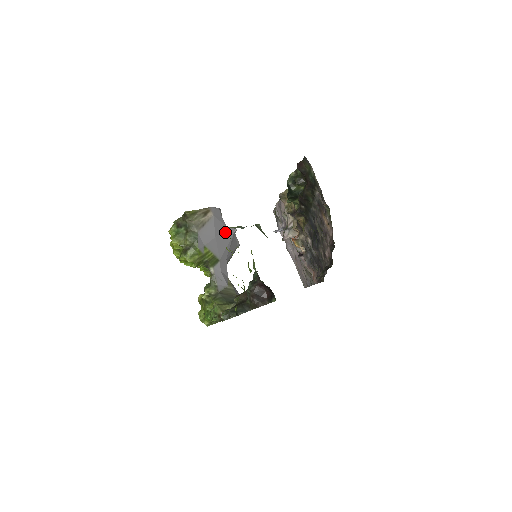
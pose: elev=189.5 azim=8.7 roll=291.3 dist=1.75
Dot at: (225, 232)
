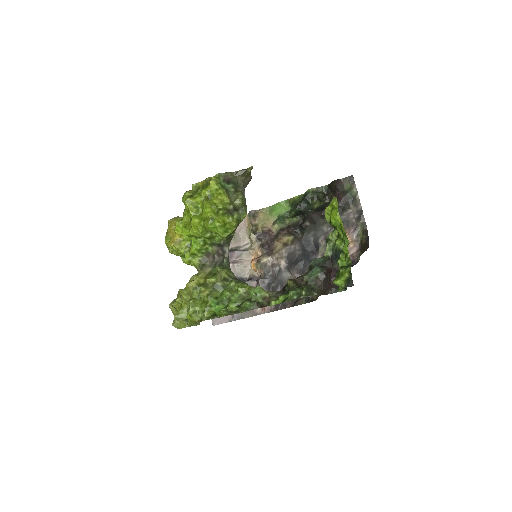
Dot at: occluded
